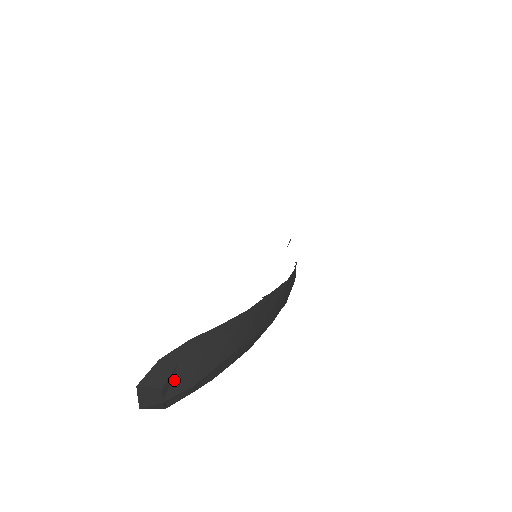
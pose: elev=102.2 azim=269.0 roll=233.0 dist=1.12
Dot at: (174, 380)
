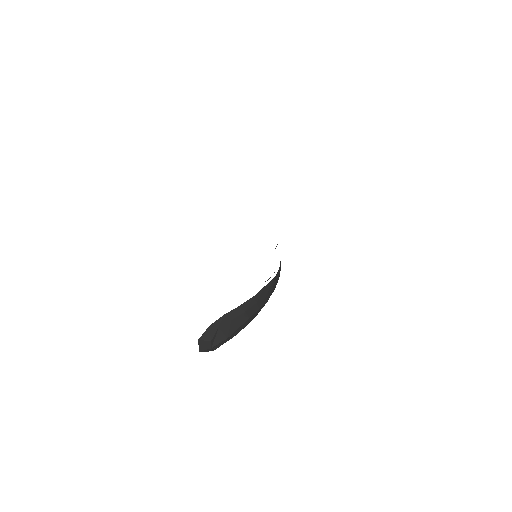
Dot at: (217, 336)
